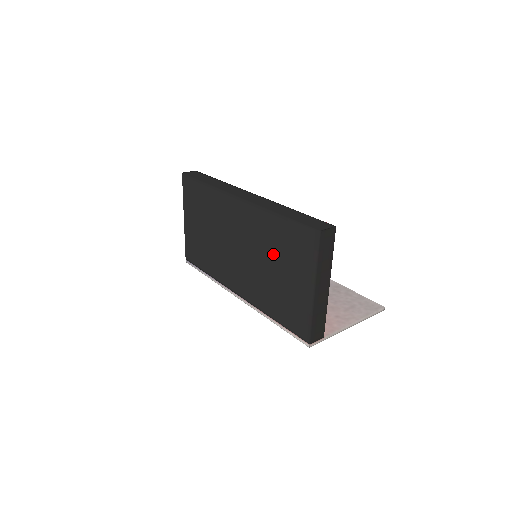
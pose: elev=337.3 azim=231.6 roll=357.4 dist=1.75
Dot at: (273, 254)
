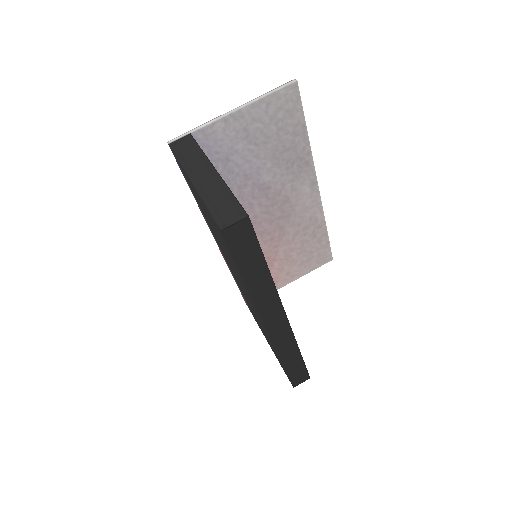
Dot at: (261, 326)
